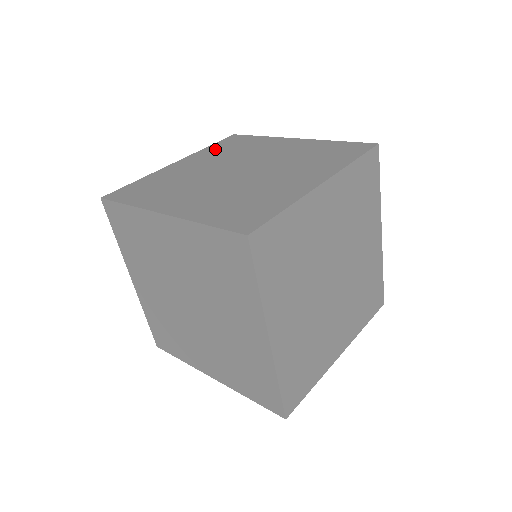
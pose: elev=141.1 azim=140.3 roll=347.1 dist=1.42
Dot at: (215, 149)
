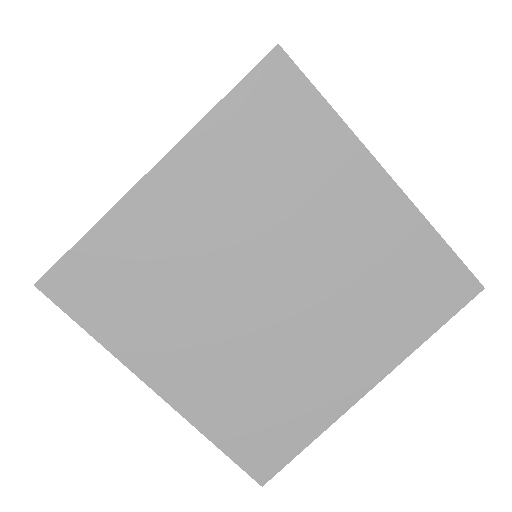
Dot at: occluded
